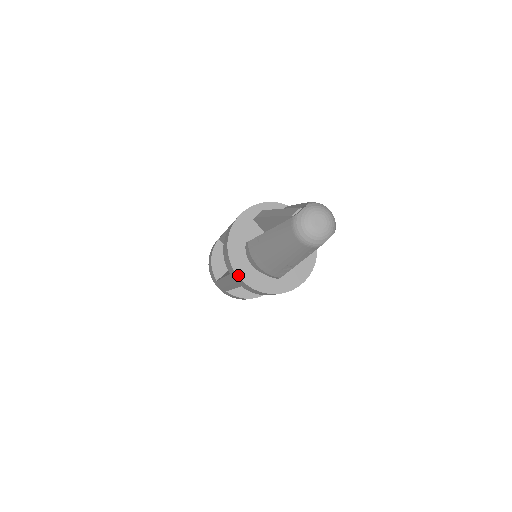
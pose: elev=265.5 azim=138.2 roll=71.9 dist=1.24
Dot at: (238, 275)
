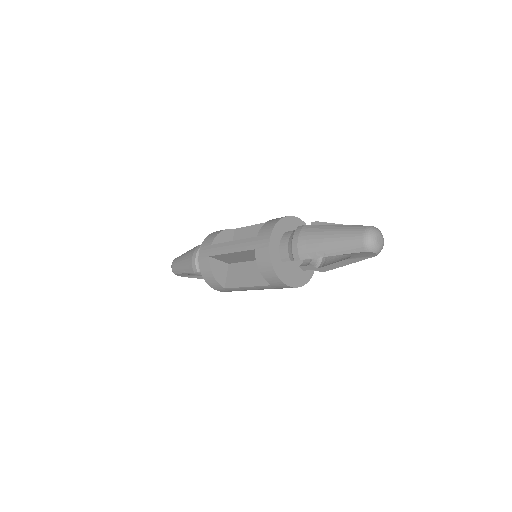
Dot at: (271, 238)
